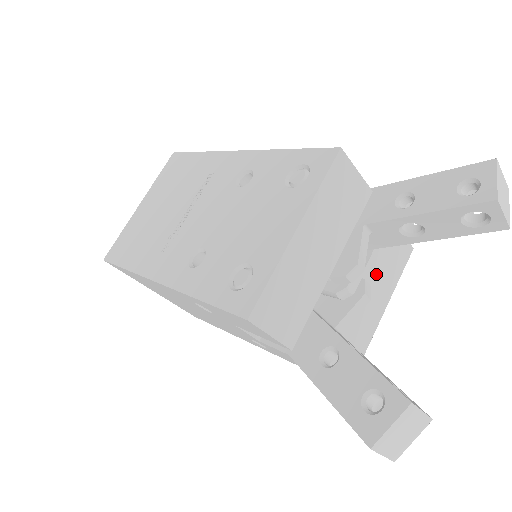
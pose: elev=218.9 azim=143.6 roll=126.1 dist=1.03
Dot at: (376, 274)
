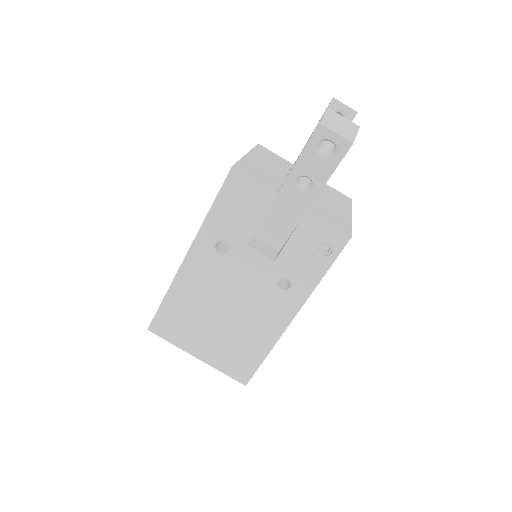
Dot at: (326, 195)
